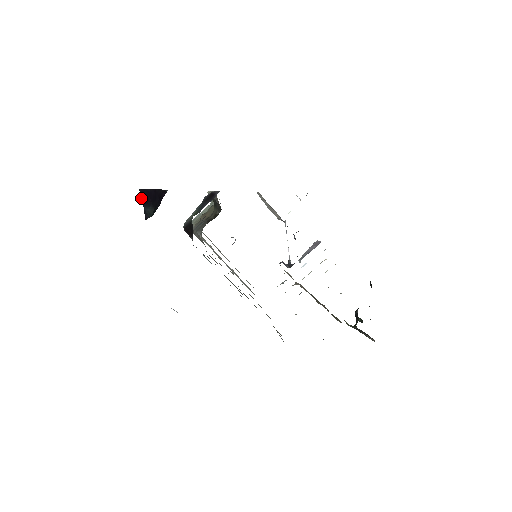
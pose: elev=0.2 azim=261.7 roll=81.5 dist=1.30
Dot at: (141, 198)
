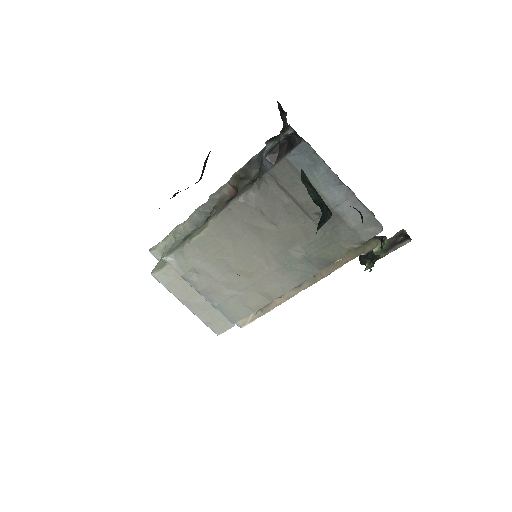
Dot at: occluded
